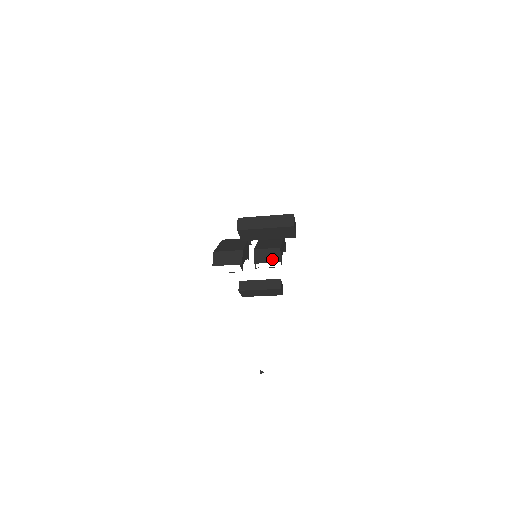
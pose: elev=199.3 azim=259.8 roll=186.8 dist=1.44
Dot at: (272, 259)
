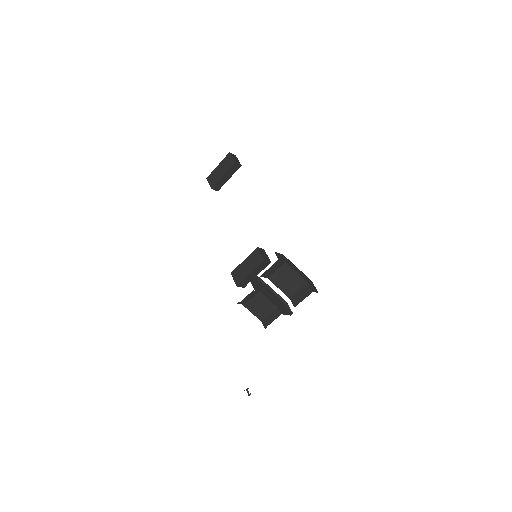
Dot at: occluded
